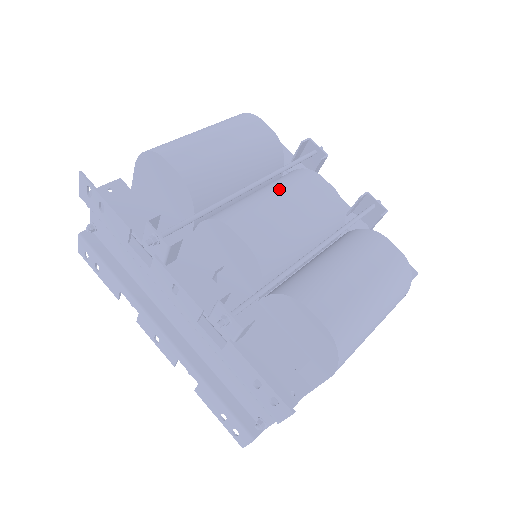
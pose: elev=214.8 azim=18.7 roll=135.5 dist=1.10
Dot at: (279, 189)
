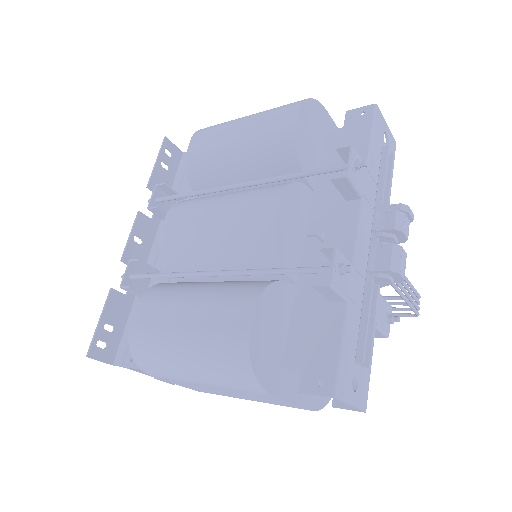
Dot at: (232, 197)
